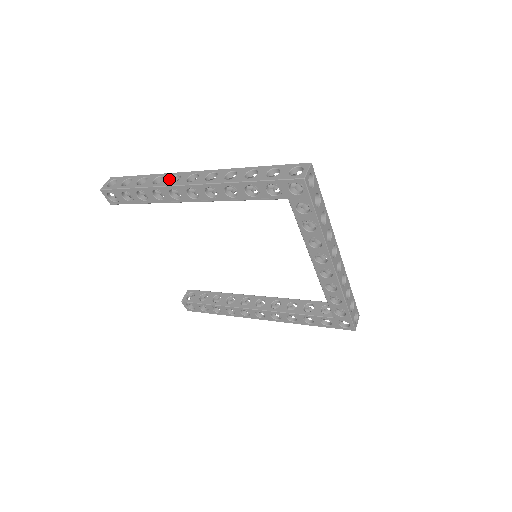
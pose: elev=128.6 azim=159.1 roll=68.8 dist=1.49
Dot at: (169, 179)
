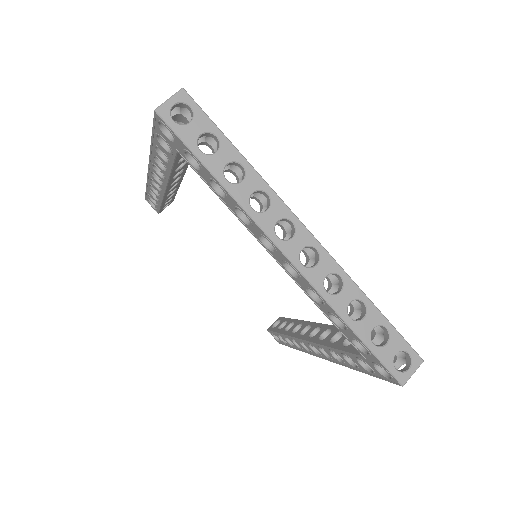
Dot at: occluded
